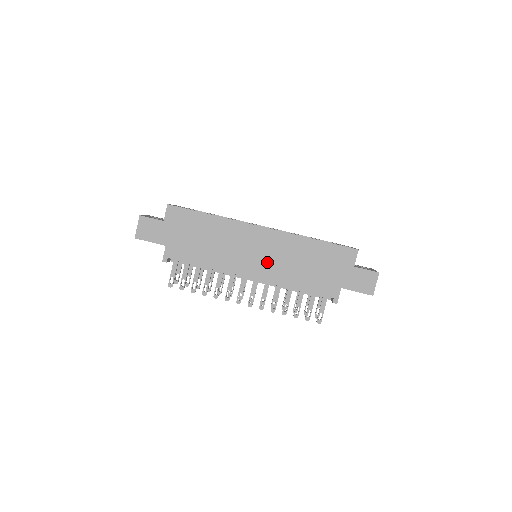
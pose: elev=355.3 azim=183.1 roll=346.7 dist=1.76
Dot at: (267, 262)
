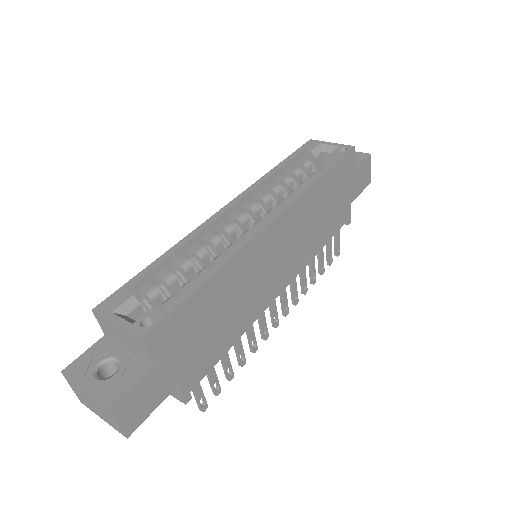
Dot at: (292, 255)
